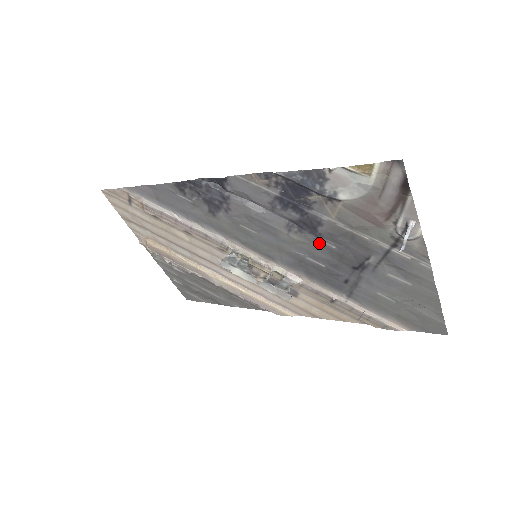
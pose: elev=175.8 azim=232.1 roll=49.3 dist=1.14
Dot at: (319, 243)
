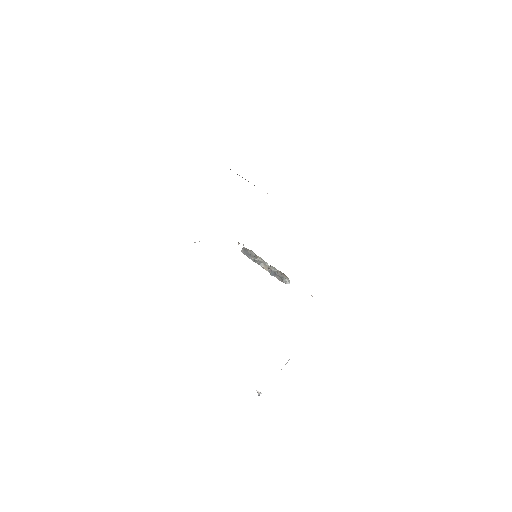
Dot at: occluded
